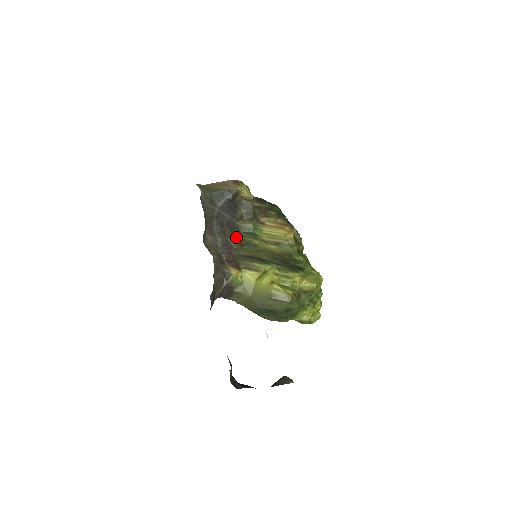
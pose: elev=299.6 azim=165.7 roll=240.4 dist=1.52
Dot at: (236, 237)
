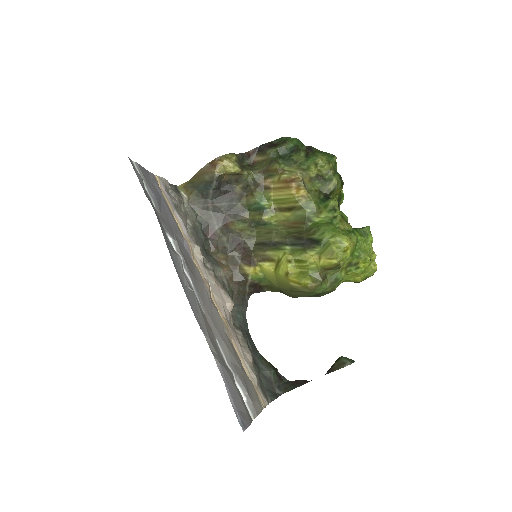
Dot at: (244, 222)
